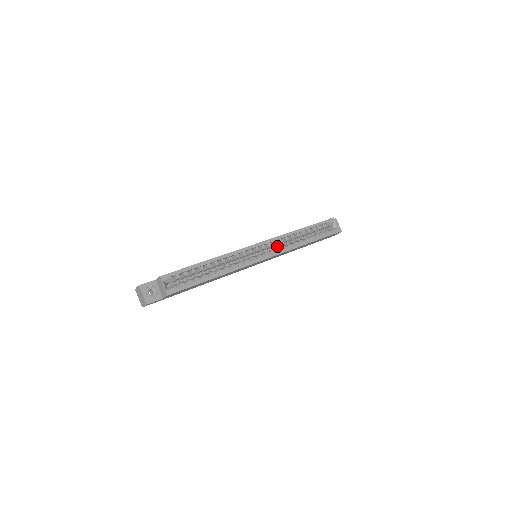
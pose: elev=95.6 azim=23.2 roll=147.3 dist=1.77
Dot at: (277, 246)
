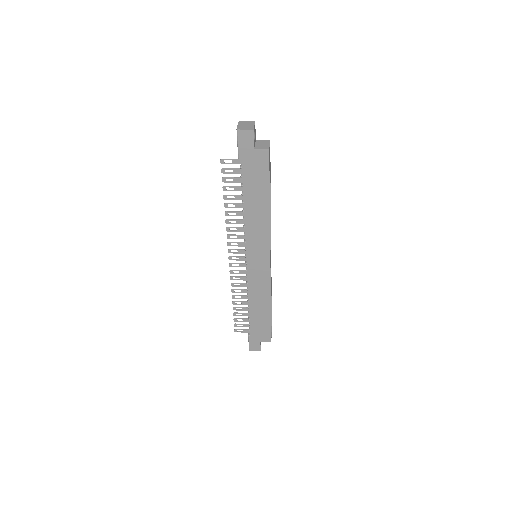
Dot at: occluded
